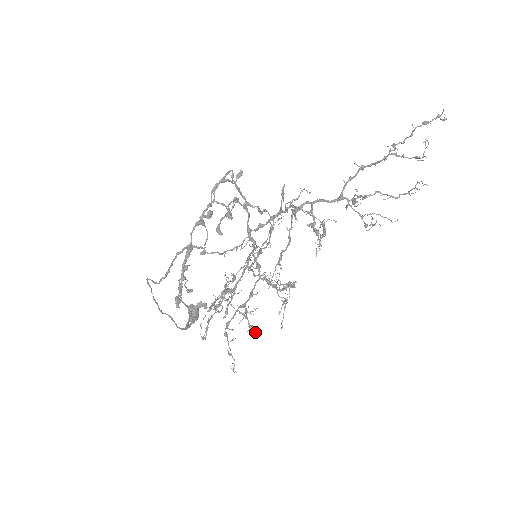
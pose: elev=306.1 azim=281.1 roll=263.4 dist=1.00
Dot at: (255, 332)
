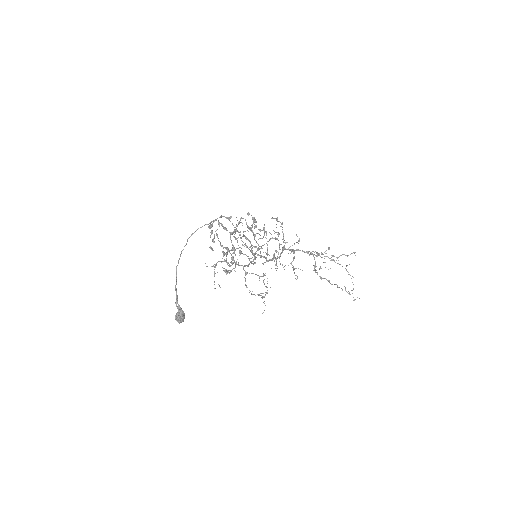
Dot at: occluded
